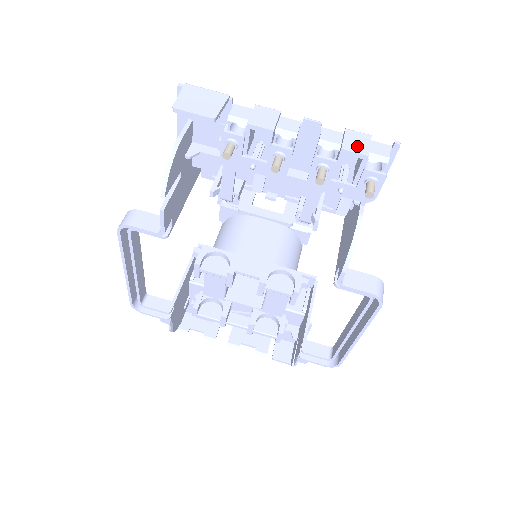
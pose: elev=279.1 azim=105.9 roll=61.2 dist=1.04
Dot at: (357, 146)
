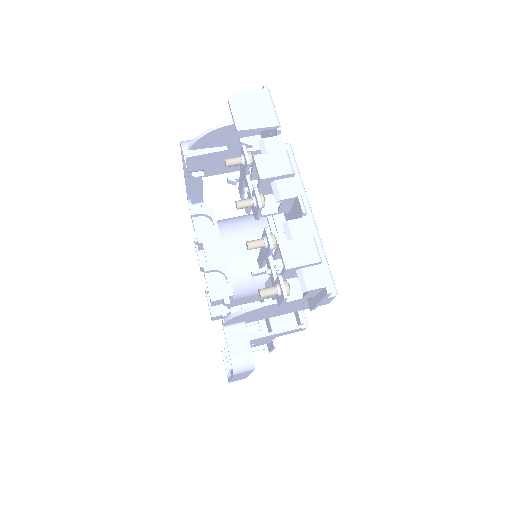
Dot at: (293, 254)
